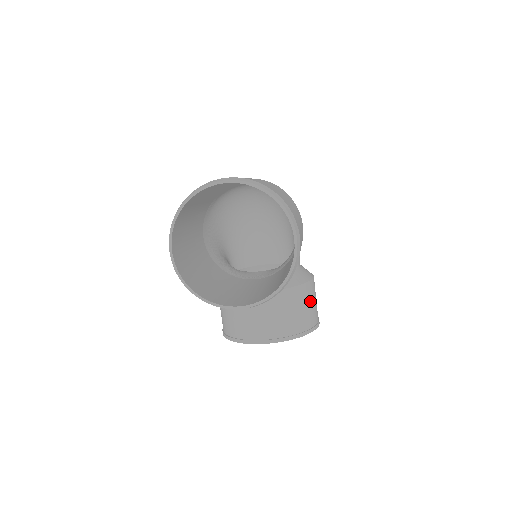
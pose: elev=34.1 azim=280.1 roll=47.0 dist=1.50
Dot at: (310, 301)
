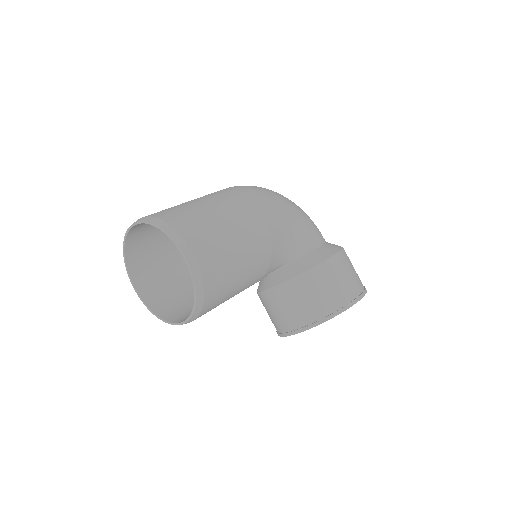
Dot at: (328, 283)
